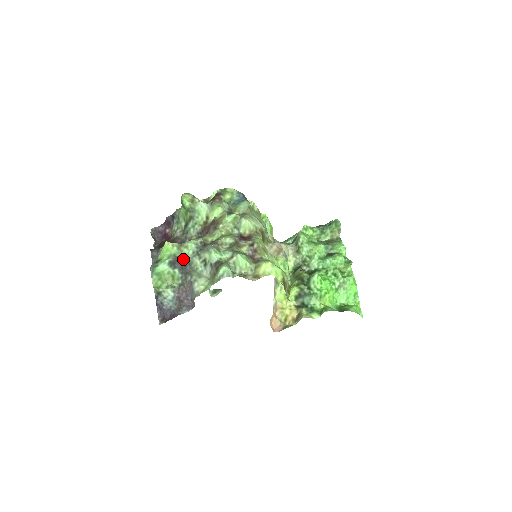
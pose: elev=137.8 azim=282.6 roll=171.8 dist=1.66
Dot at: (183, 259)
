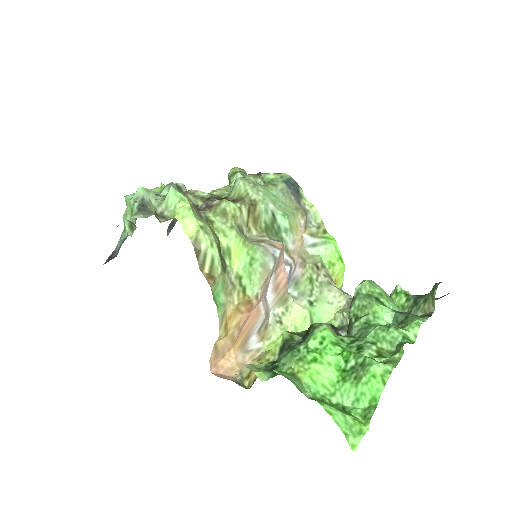
Dot at: occluded
